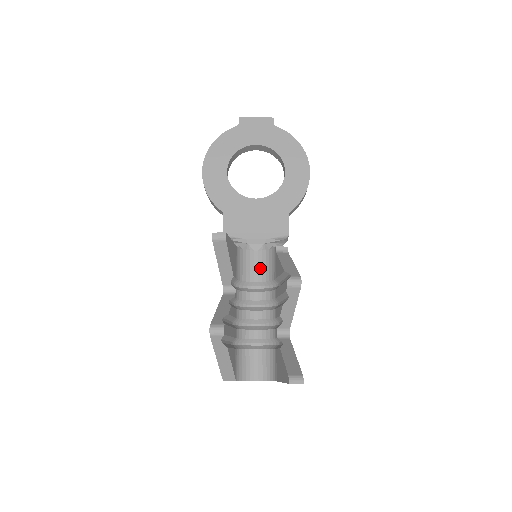
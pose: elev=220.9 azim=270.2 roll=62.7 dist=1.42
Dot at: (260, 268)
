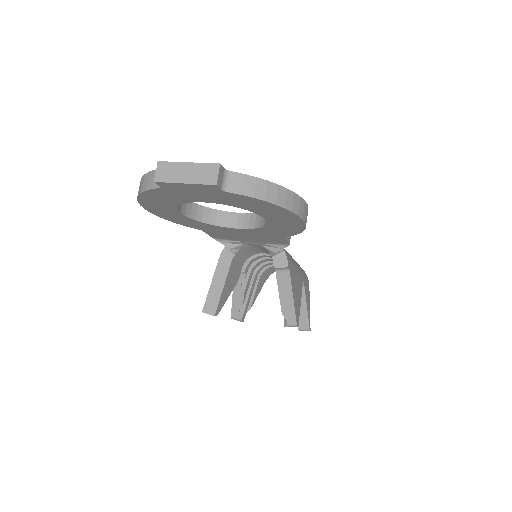
Dot at: (264, 251)
